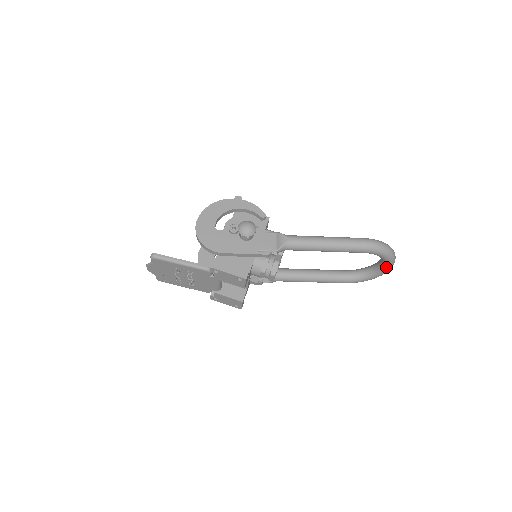
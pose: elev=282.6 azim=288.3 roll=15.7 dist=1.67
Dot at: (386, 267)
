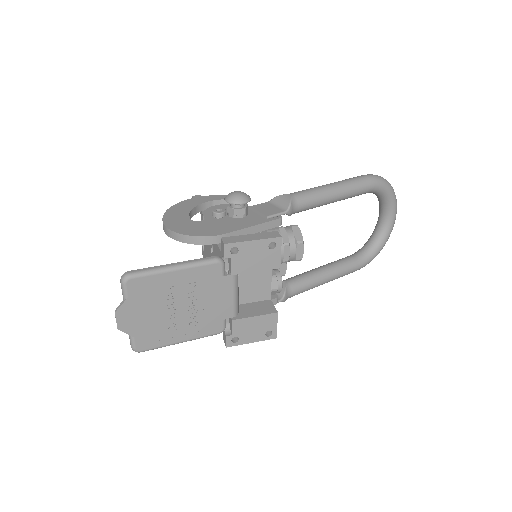
Dot at: (392, 215)
